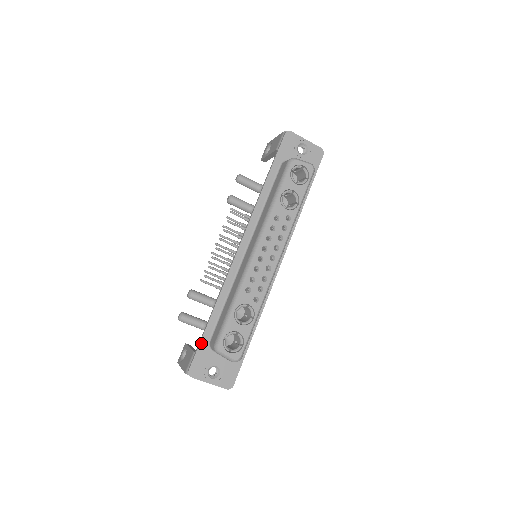
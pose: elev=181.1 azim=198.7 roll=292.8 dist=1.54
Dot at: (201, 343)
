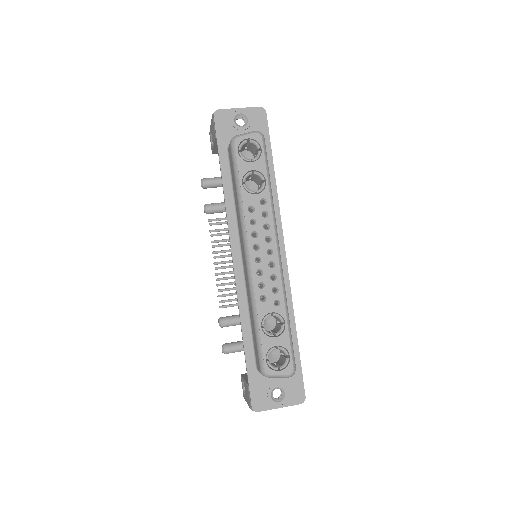
Dot at: (249, 374)
